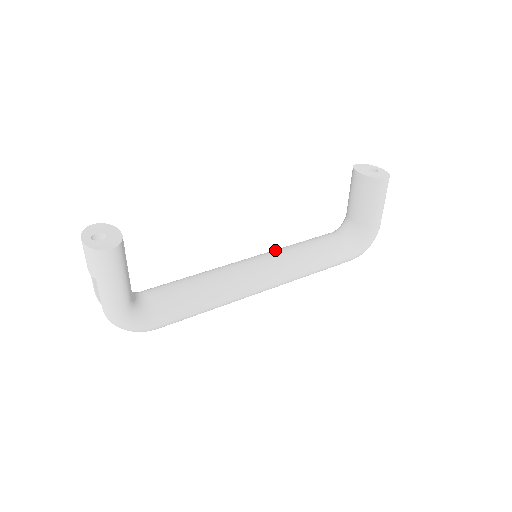
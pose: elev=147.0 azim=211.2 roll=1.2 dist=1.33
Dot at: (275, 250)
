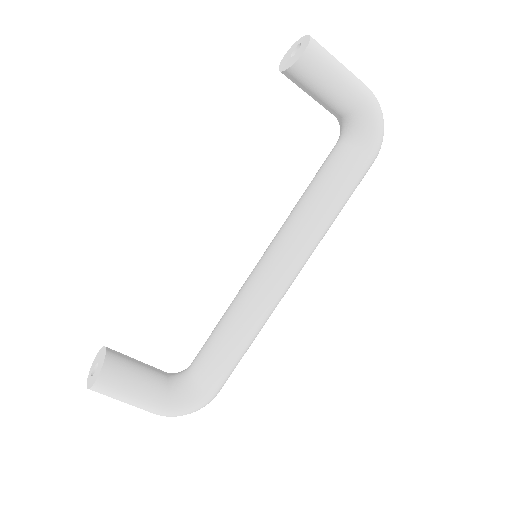
Dot at: occluded
